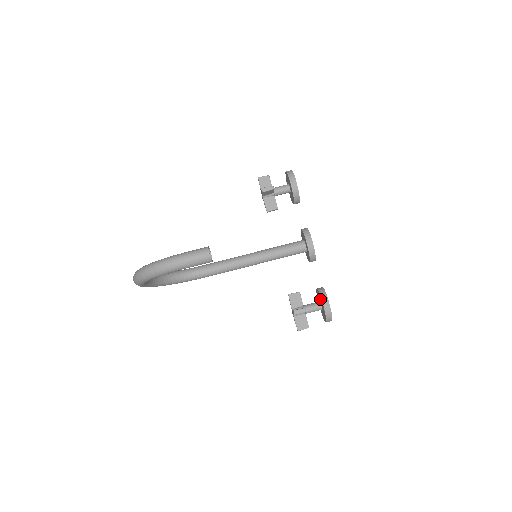
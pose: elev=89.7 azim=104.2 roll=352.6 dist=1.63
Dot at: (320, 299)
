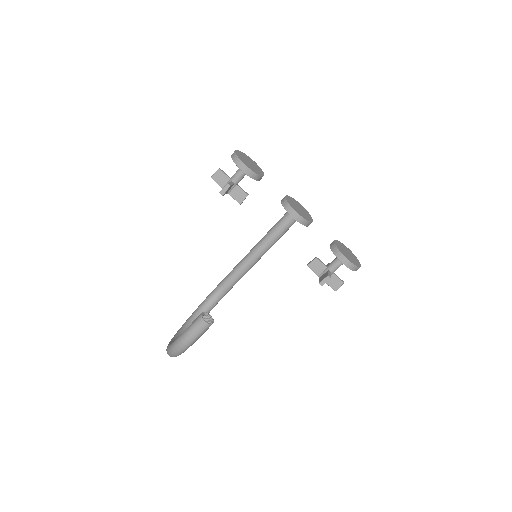
Dot at: occluded
